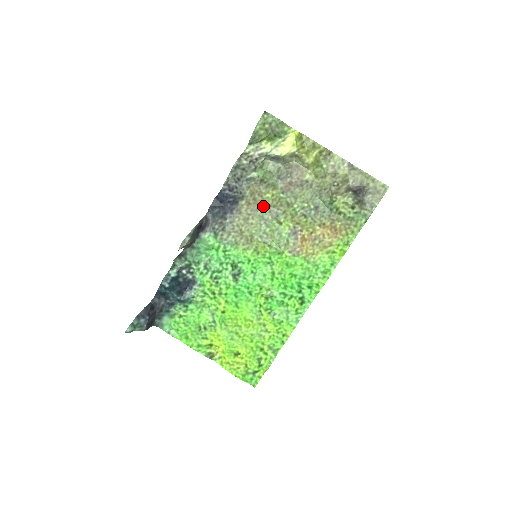
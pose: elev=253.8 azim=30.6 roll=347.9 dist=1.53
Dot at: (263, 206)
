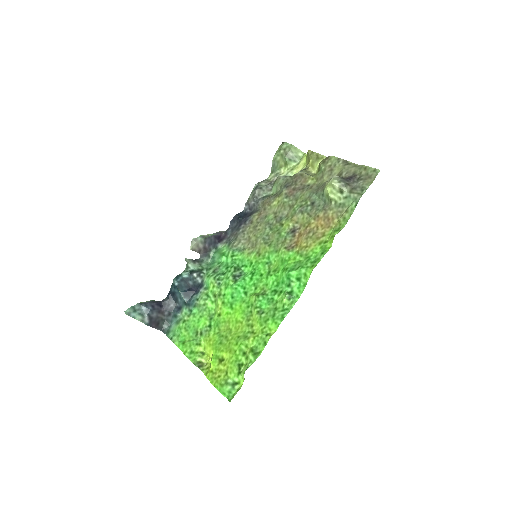
Dot at: (270, 213)
